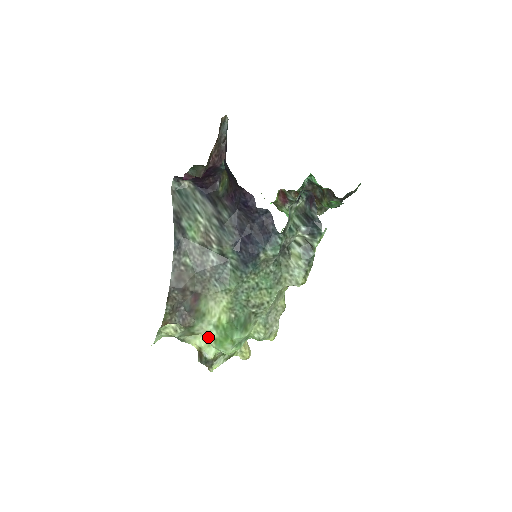
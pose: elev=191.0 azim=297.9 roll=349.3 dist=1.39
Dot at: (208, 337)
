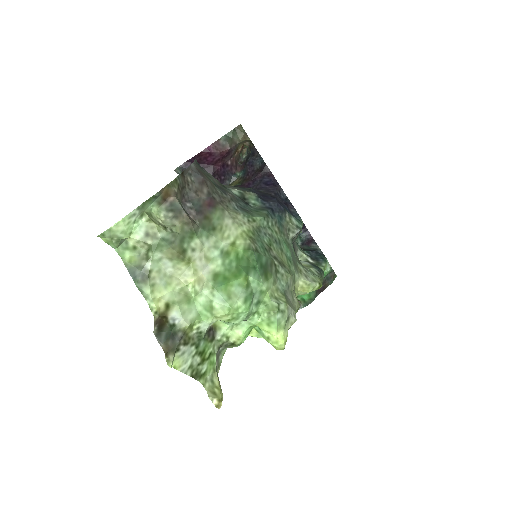
Dot at: (204, 270)
